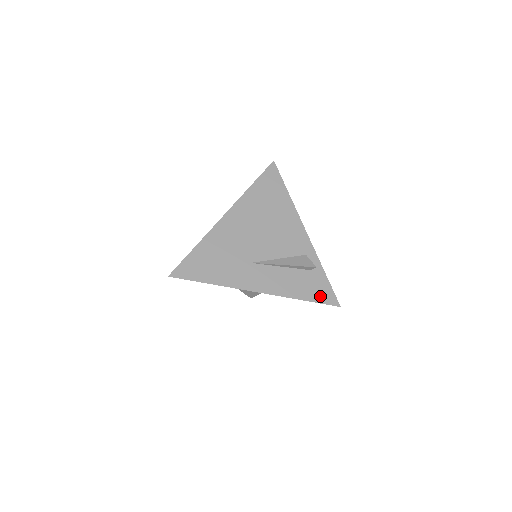
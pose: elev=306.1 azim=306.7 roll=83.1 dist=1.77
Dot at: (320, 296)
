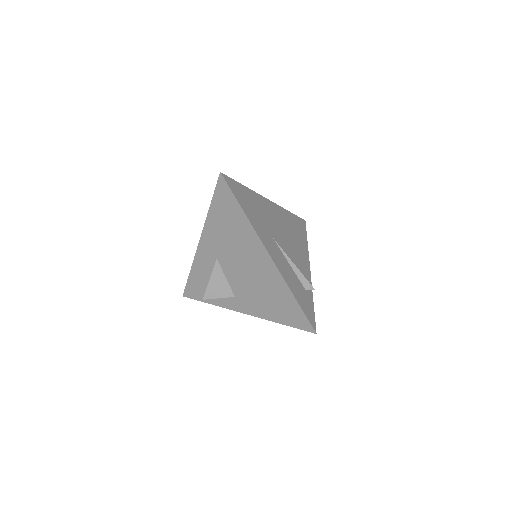
Dot at: (306, 310)
